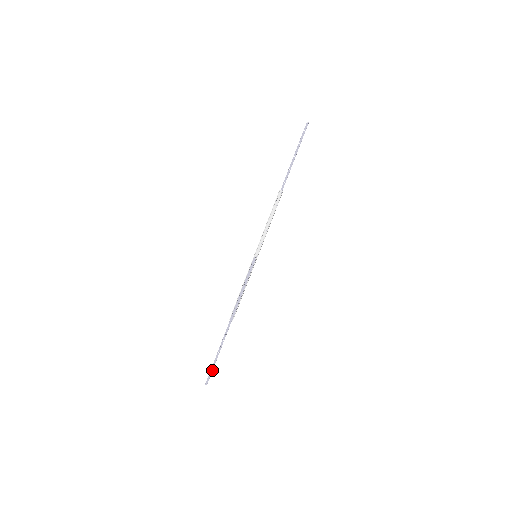
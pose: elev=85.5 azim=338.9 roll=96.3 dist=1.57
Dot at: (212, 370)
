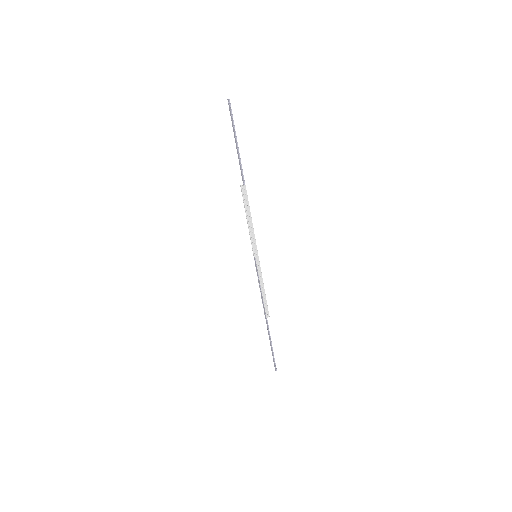
Dot at: (274, 359)
